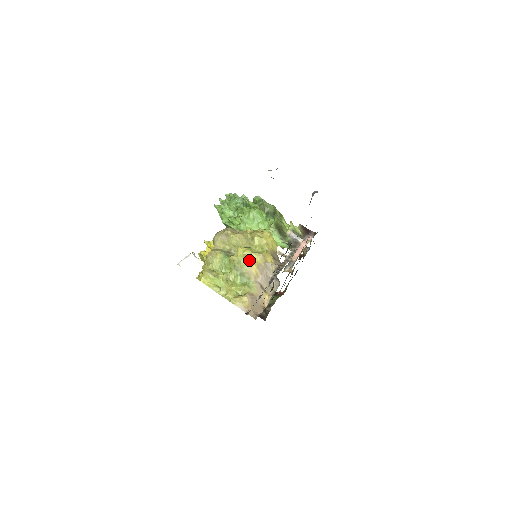
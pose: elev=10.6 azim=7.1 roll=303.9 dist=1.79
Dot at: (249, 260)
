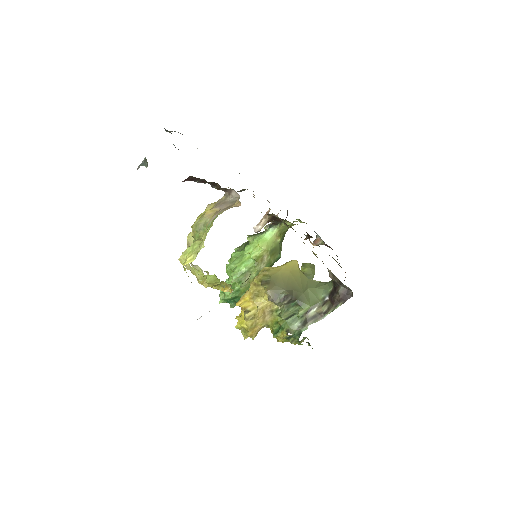
Dot at: (202, 216)
